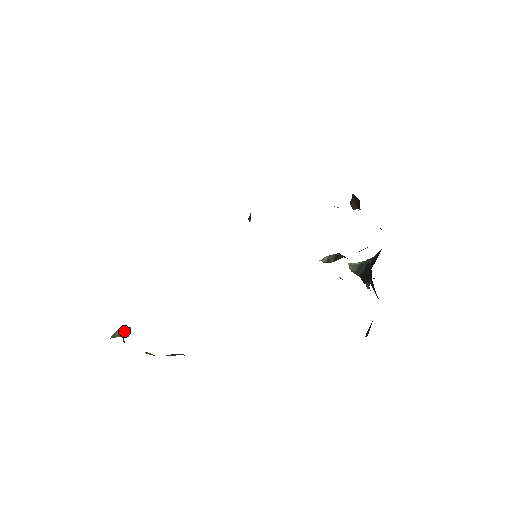
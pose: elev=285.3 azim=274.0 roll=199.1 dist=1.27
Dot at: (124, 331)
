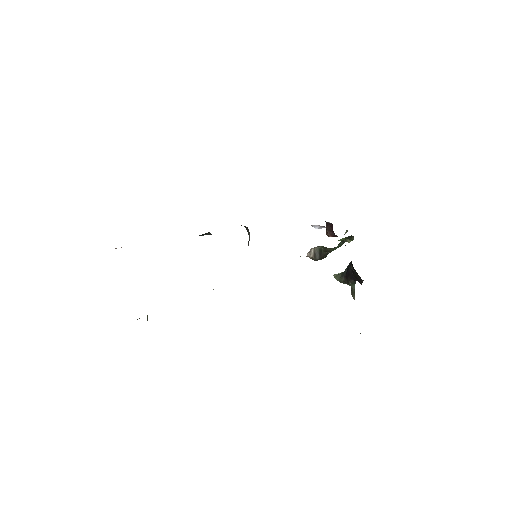
Dot at: occluded
